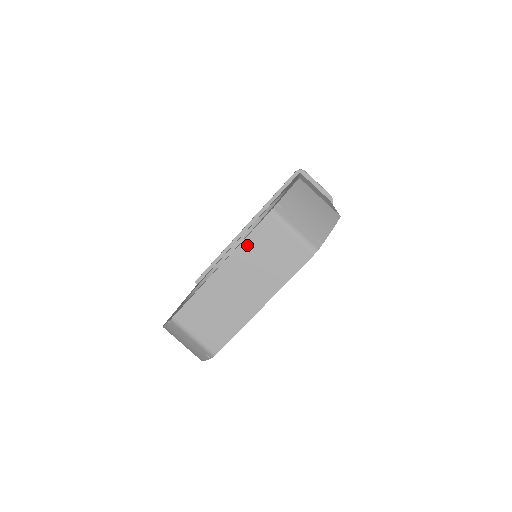
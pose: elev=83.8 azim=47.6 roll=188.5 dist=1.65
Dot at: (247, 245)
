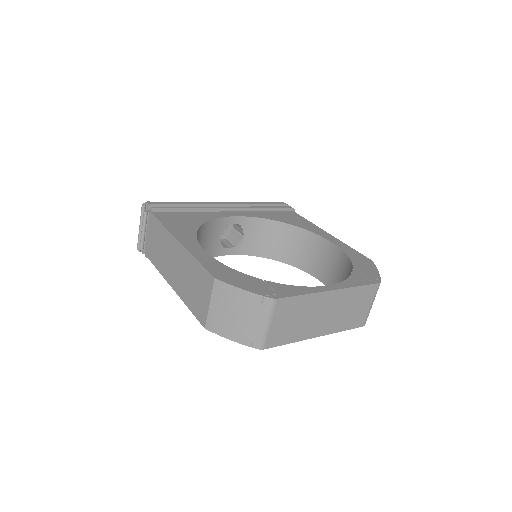
Dot at: (355, 291)
